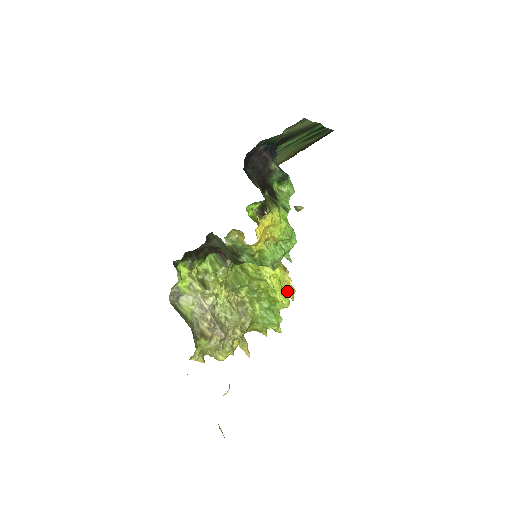
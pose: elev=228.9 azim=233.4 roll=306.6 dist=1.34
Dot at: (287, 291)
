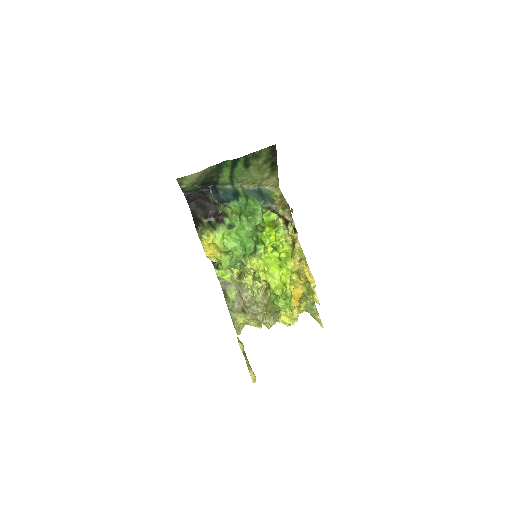
Dot at: (306, 278)
